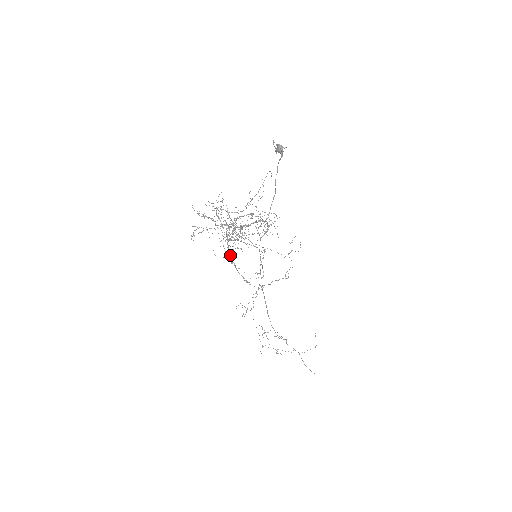
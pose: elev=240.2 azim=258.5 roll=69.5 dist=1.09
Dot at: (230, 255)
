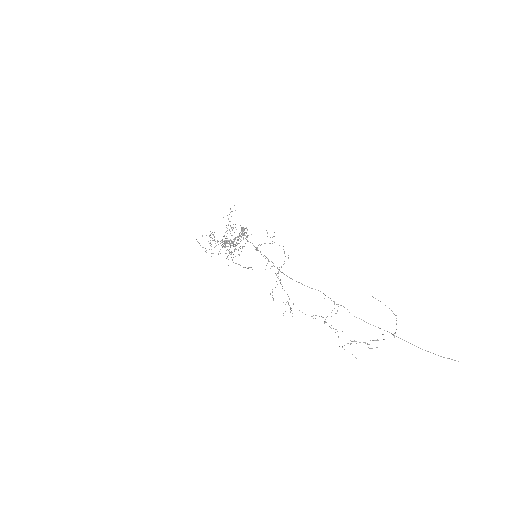
Dot at: occluded
